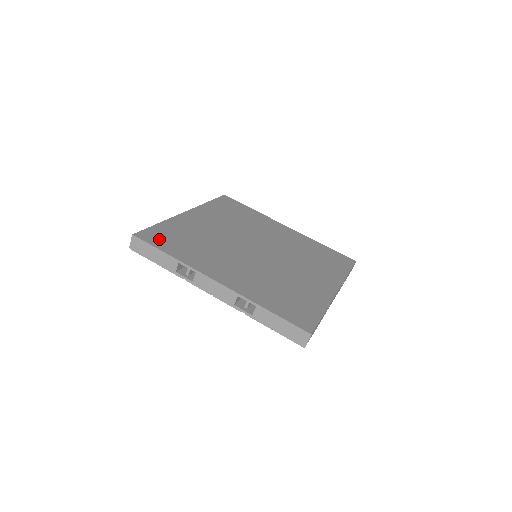
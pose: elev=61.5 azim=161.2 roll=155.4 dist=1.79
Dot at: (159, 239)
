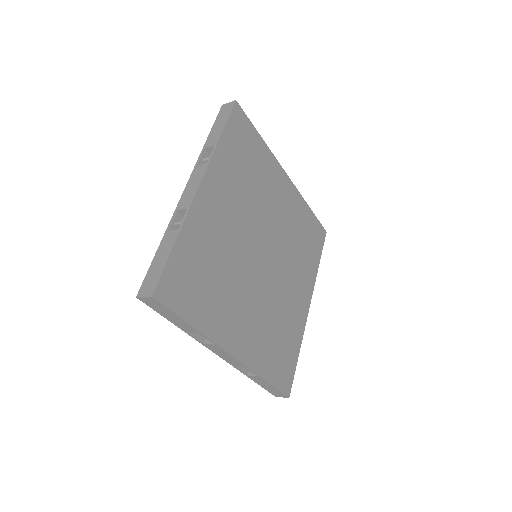
Dot at: (180, 291)
